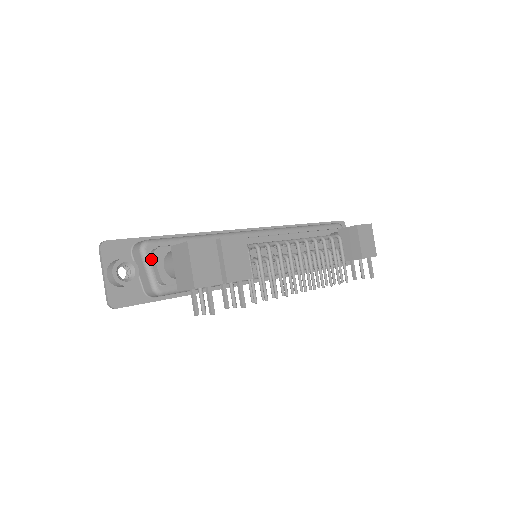
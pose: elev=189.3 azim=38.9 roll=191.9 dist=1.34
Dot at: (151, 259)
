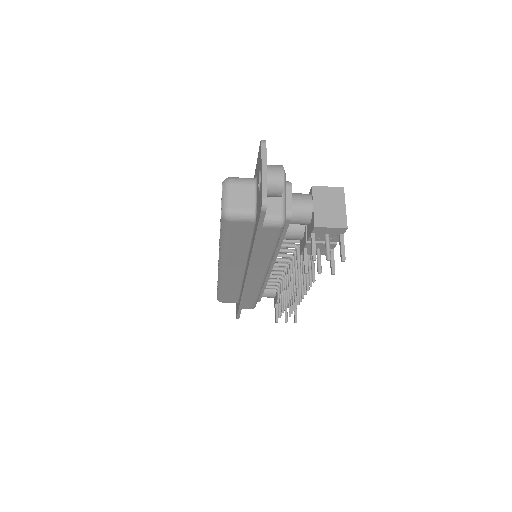
Dot at: (285, 187)
